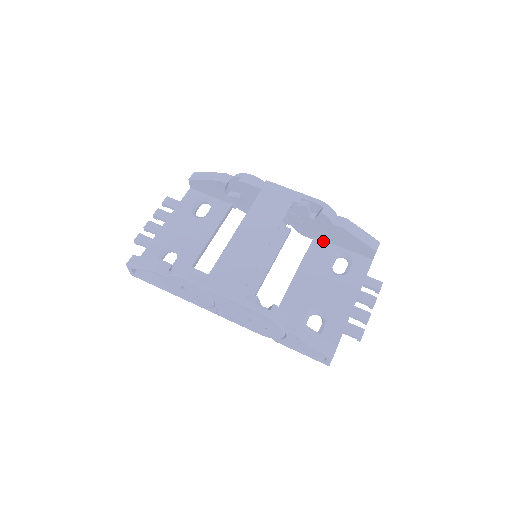
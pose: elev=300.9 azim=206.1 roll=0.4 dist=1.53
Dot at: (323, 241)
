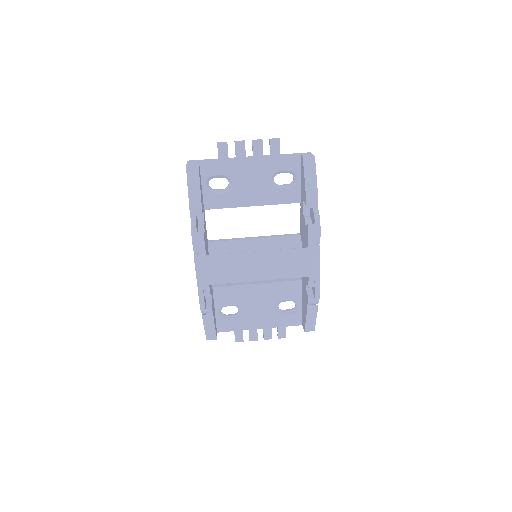
Dot at: (301, 288)
